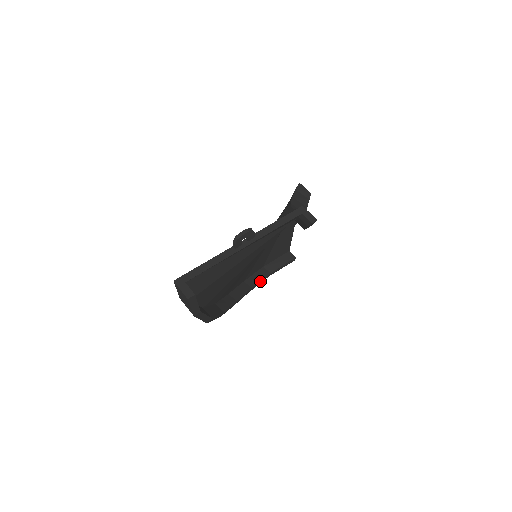
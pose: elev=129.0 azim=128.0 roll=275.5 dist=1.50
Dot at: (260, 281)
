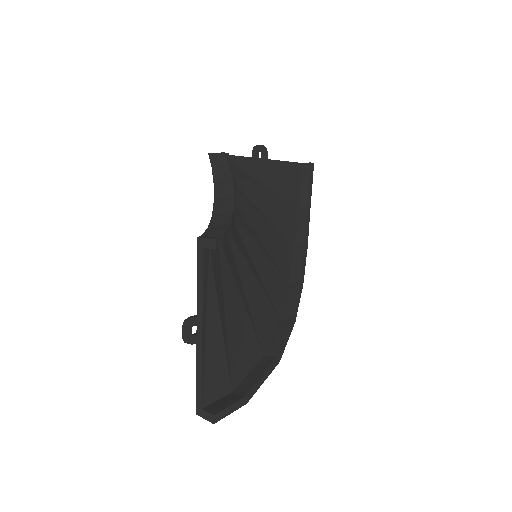
Dot at: (305, 227)
